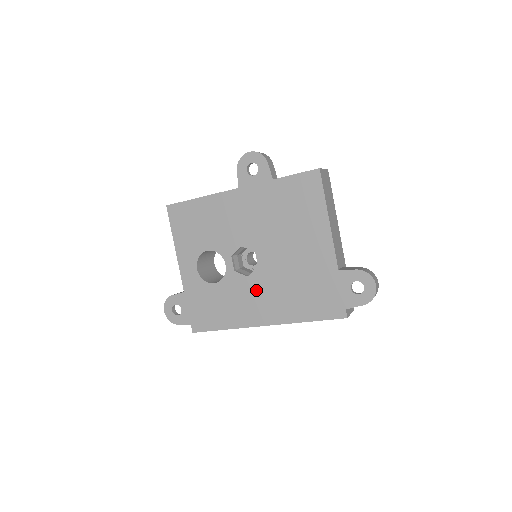
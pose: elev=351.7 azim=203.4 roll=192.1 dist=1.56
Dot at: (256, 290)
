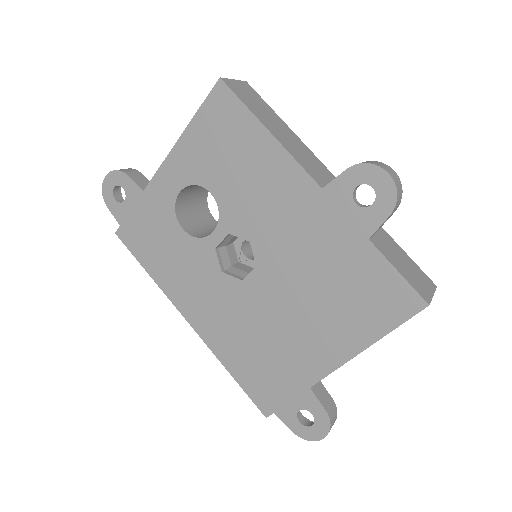
Dot at: (216, 292)
